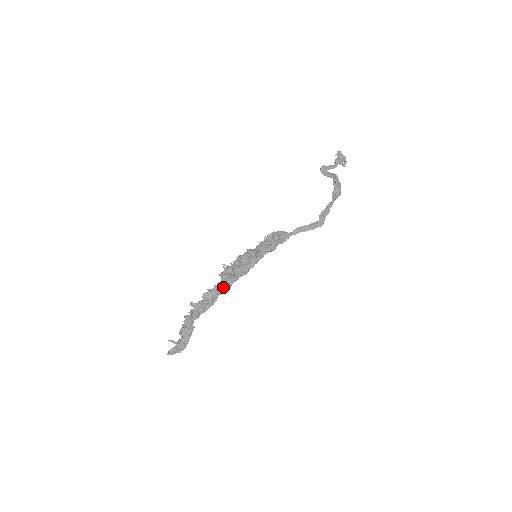
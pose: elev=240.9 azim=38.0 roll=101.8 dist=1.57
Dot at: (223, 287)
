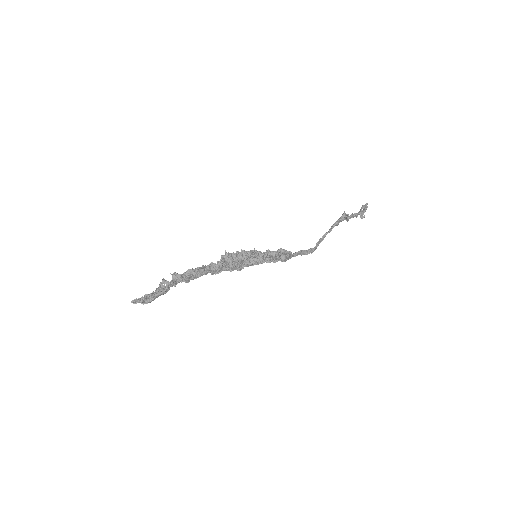
Dot at: (216, 271)
